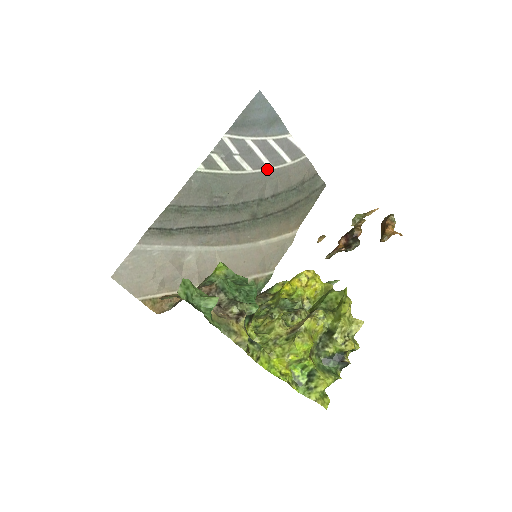
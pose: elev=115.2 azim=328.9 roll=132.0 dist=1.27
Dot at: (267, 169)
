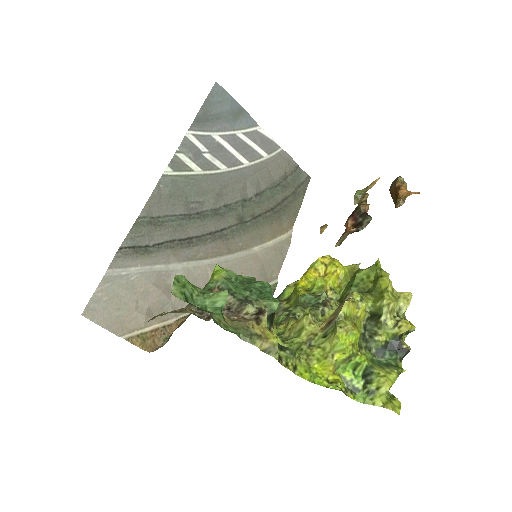
Dot at: (243, 166)
